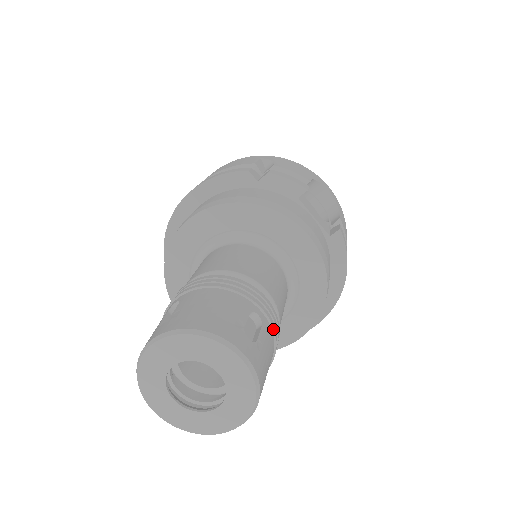
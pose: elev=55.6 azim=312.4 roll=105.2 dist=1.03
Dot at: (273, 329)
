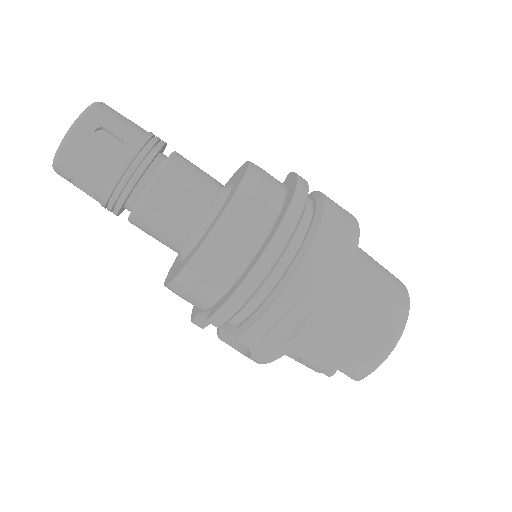
Dot at: occluded
